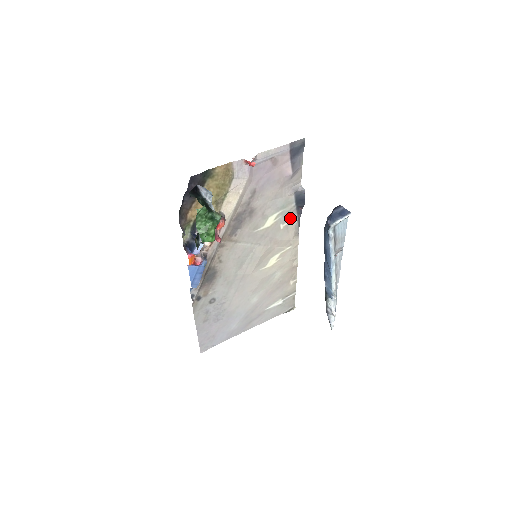
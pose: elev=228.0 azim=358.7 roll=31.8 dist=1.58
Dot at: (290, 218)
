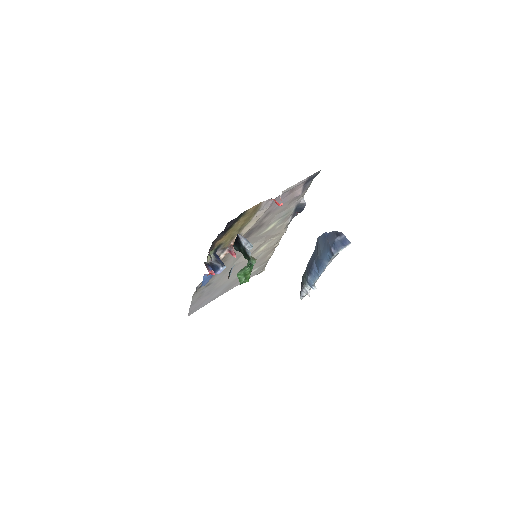
Dot at: (286, 220)
